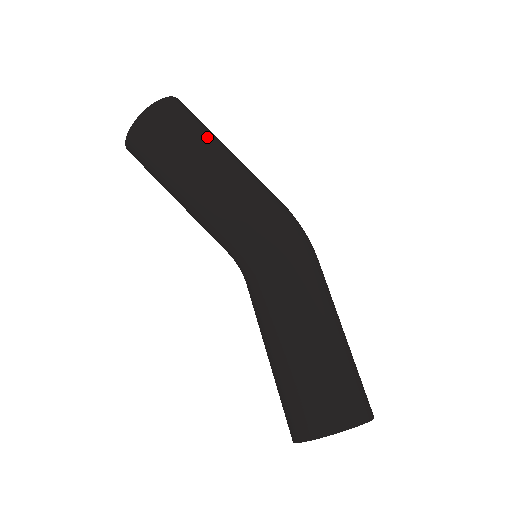
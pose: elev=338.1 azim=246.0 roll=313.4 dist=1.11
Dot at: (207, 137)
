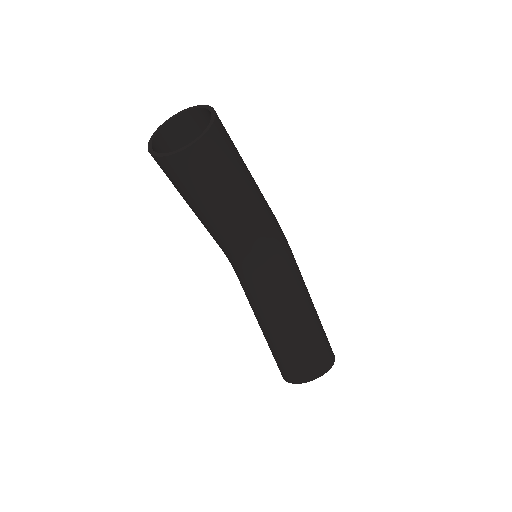
Dot at: occluded
